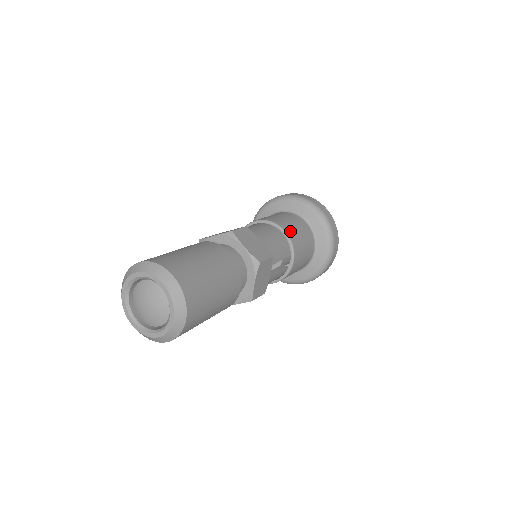
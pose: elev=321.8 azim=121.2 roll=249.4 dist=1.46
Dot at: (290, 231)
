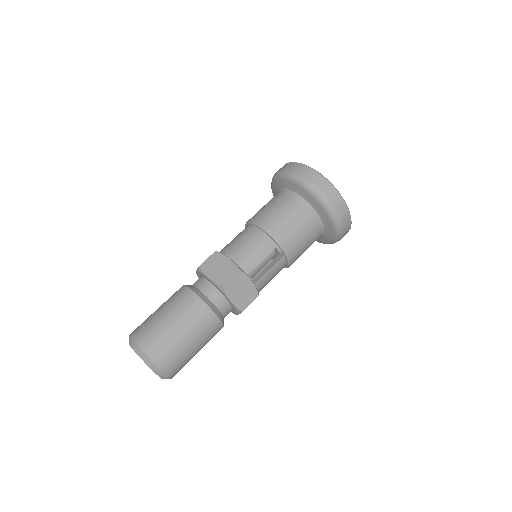
Dot at: (269, 223)
